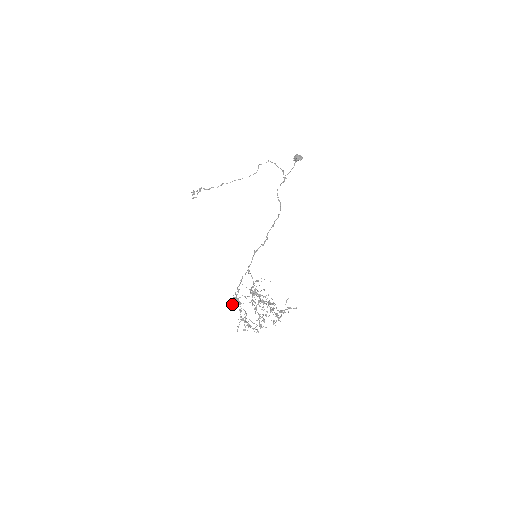
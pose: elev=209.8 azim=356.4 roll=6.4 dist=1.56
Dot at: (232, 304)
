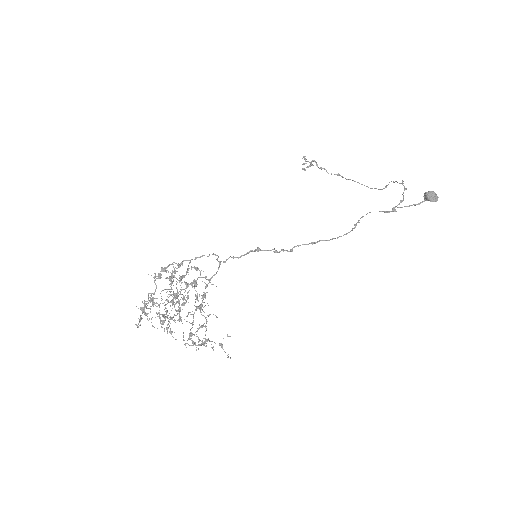
Dot at: occluded
